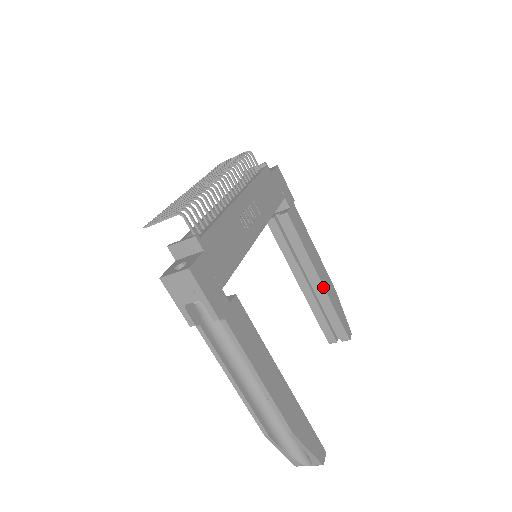
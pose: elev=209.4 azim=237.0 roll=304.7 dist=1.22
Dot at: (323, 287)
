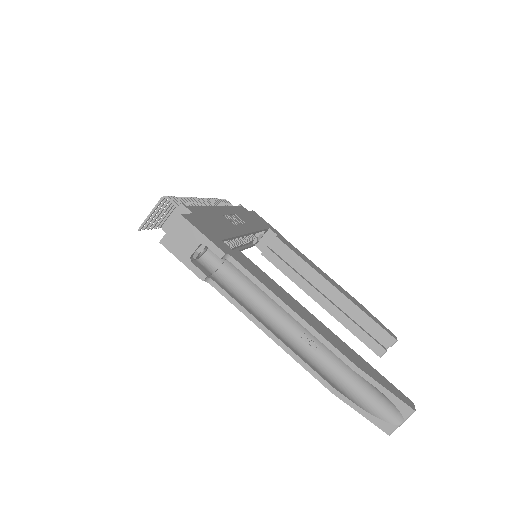
Dot at: (341, 294)
